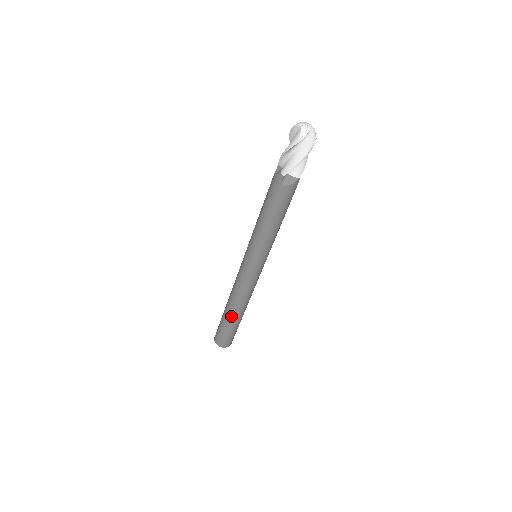
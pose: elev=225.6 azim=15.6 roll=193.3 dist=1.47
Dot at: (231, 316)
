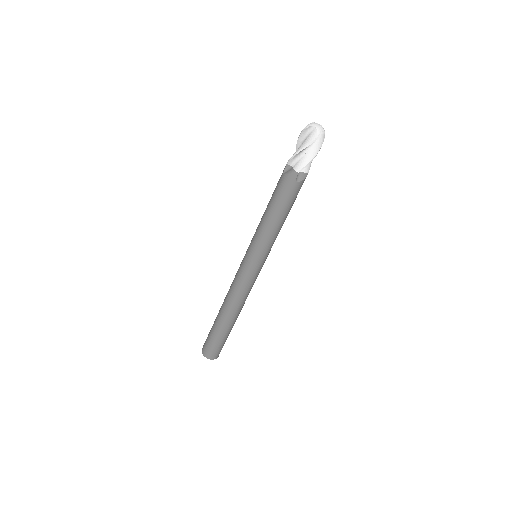
Dot at: (228, 323)
